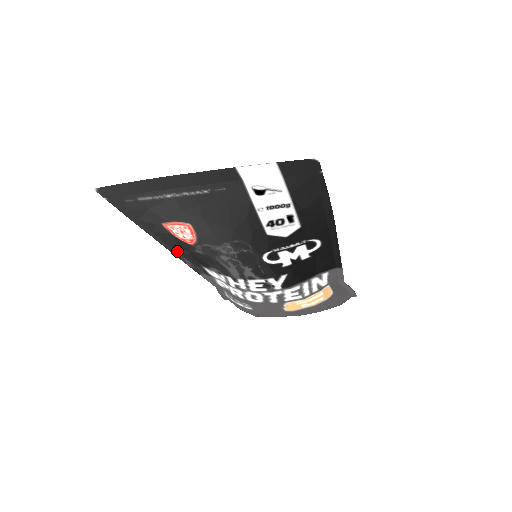
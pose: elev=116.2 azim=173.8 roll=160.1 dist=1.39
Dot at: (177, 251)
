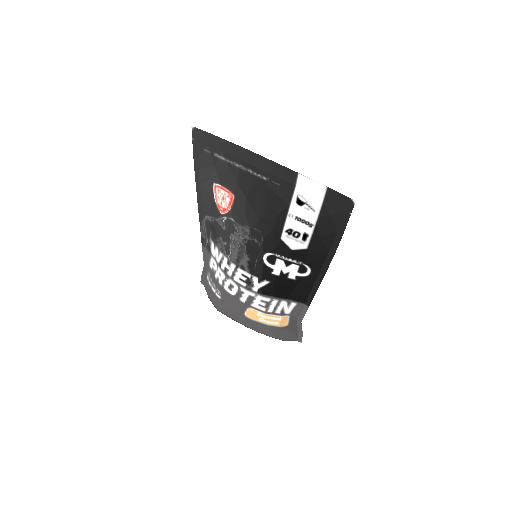
Dot at: (204, 214)
